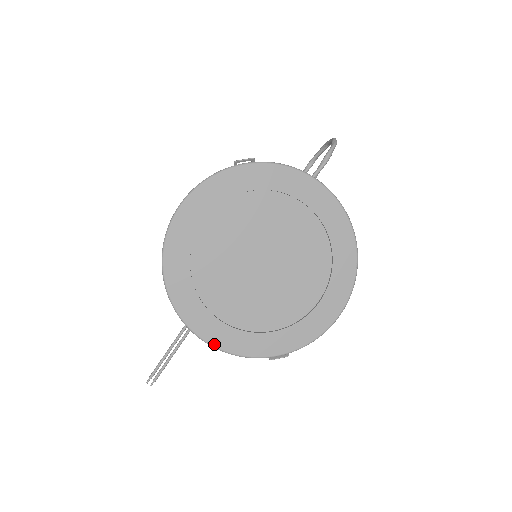
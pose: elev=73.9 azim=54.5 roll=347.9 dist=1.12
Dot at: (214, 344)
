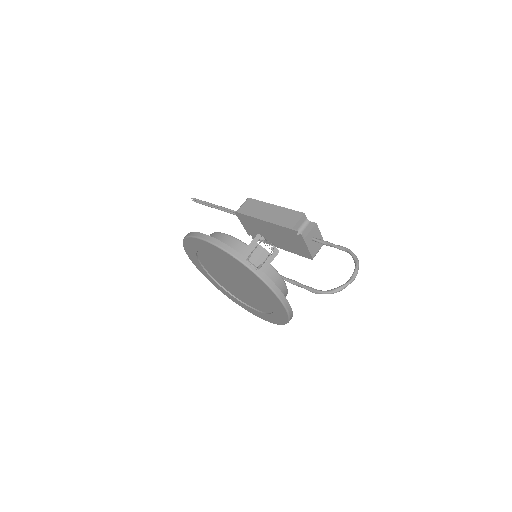
Dot at: (196, 267)
